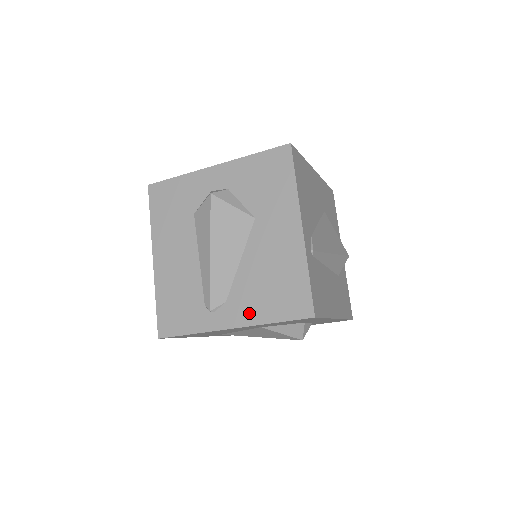
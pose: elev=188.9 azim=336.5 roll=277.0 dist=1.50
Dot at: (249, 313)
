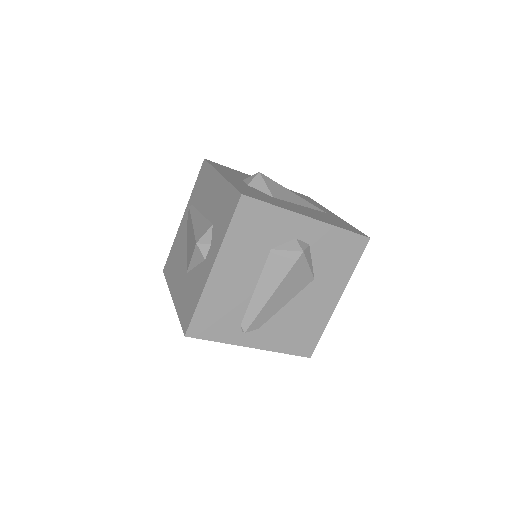
Dot at: (271, 342)
